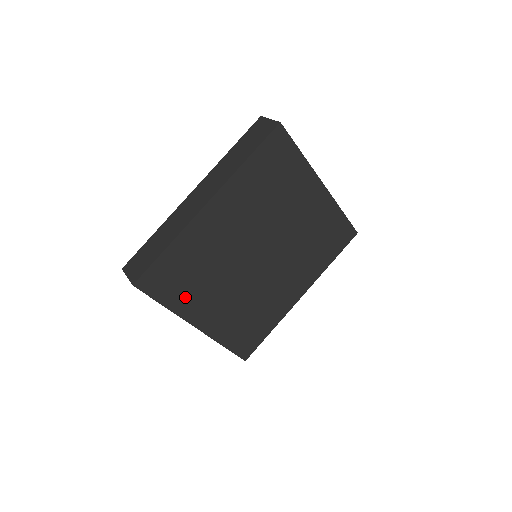
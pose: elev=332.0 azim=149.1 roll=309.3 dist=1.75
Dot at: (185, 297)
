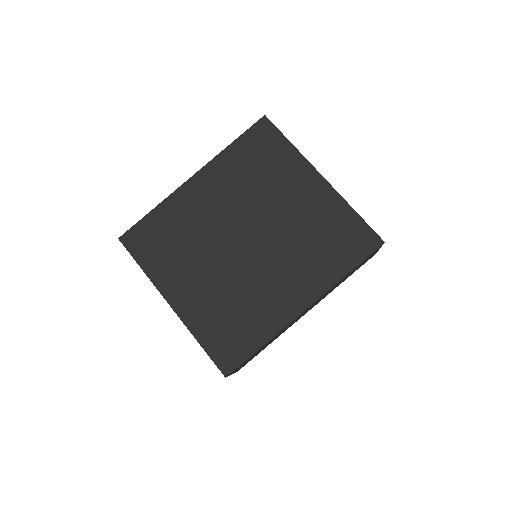
Dot at: (162, 265)
